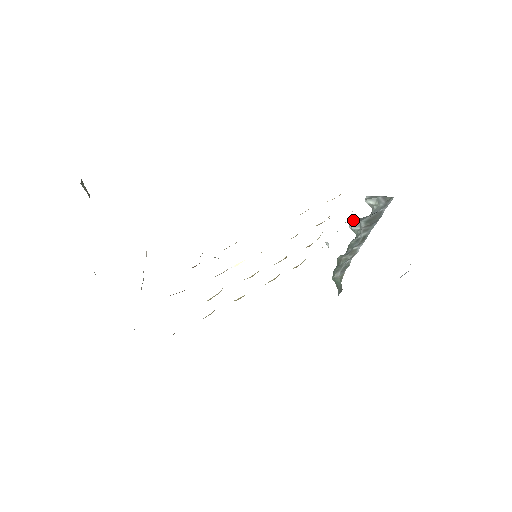
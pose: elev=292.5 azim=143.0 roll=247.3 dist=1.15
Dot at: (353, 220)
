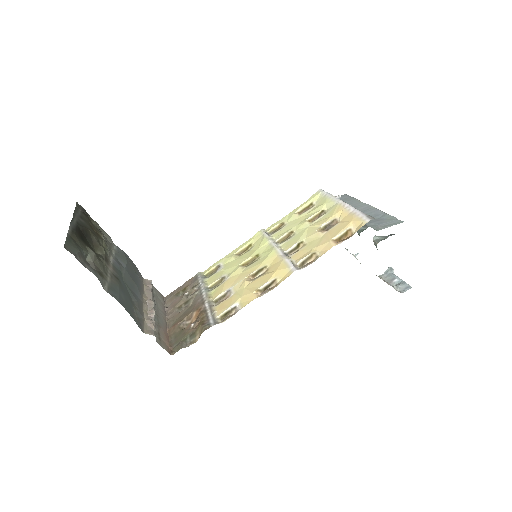
Dot at: occluded
